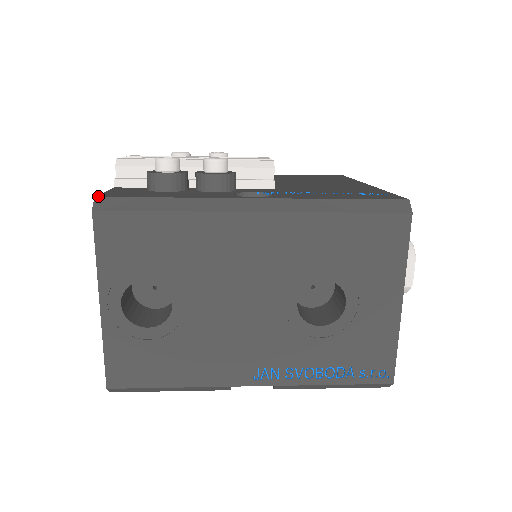
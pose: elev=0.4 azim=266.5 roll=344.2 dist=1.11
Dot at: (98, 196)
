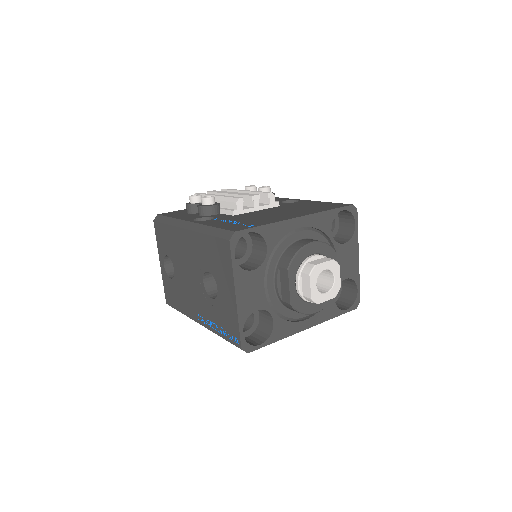
Dot at: (159, 214)
